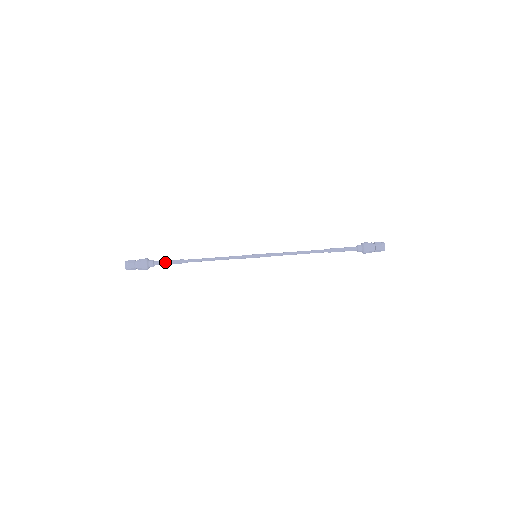
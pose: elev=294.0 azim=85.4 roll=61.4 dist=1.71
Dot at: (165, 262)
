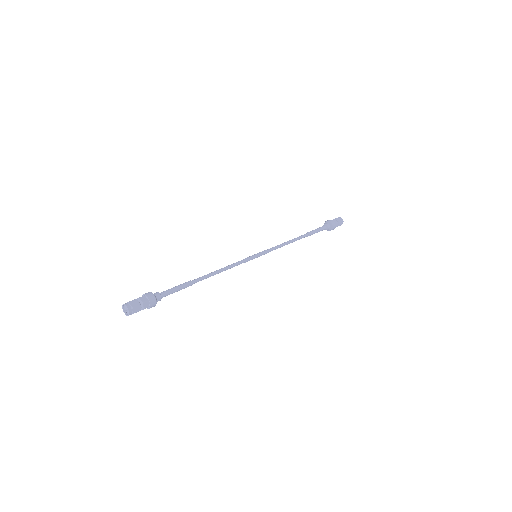
Dot at: (173, 291)
